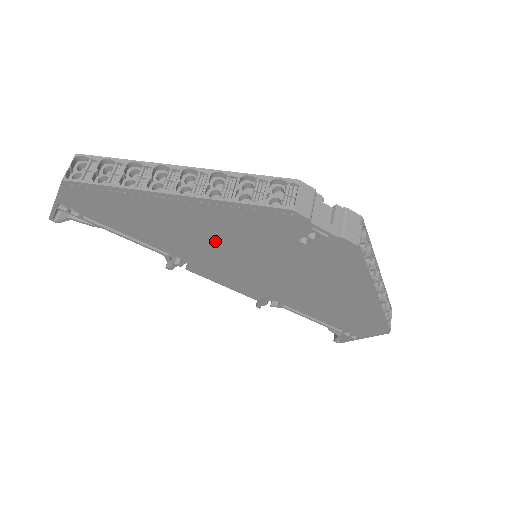
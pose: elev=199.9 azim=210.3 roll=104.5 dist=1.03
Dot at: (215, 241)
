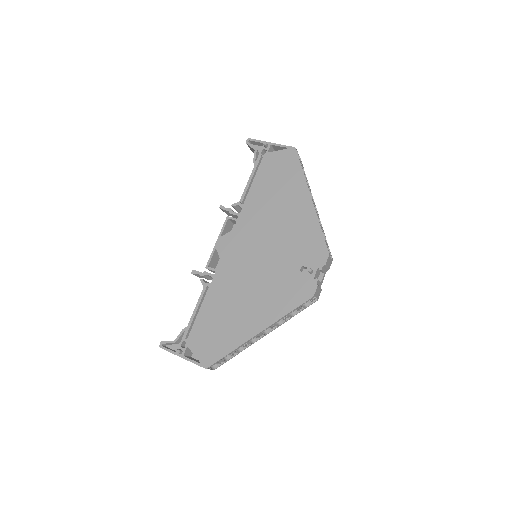
Dot at: occluded
